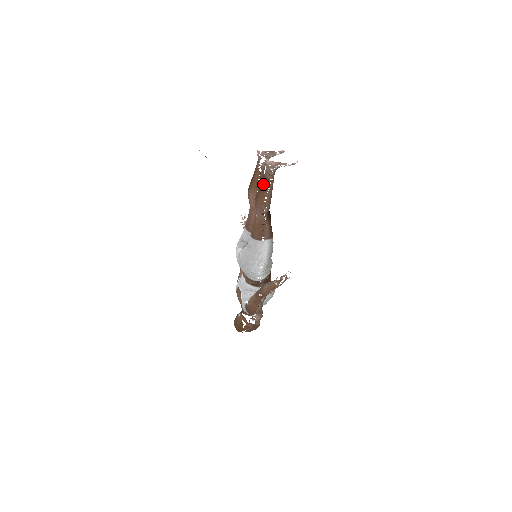
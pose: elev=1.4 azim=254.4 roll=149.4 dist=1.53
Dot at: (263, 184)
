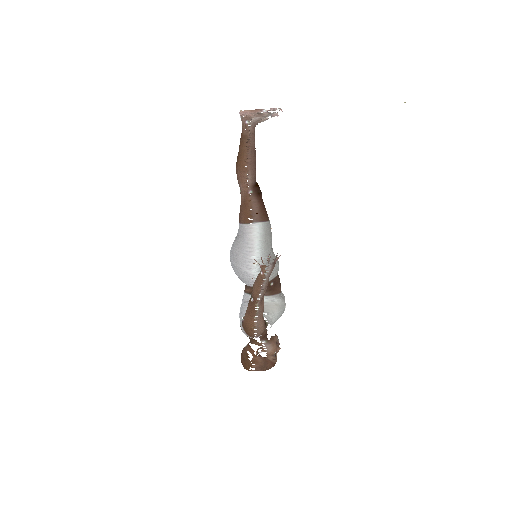
Dot at: (240, 144)
